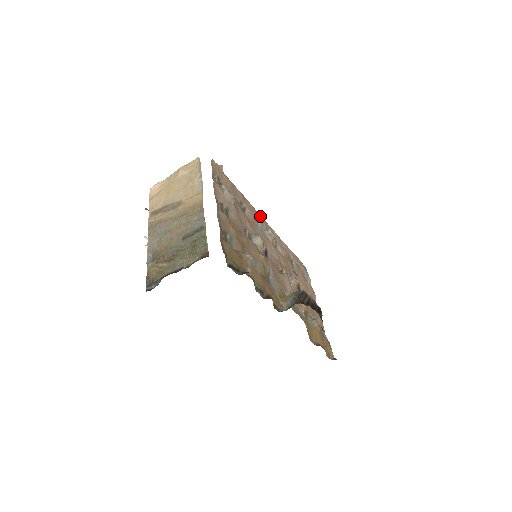
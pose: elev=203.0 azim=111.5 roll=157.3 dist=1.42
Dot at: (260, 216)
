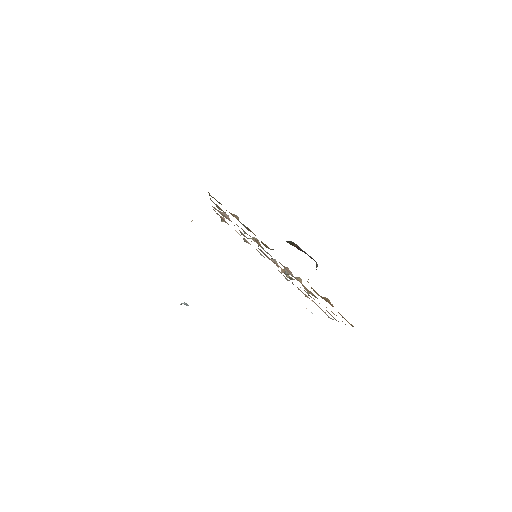
Dot at: occluded
